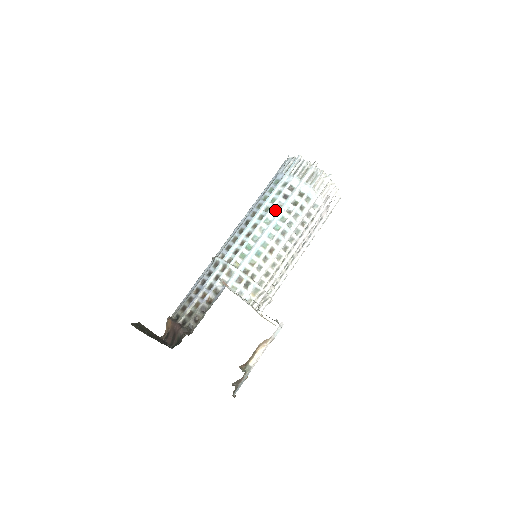
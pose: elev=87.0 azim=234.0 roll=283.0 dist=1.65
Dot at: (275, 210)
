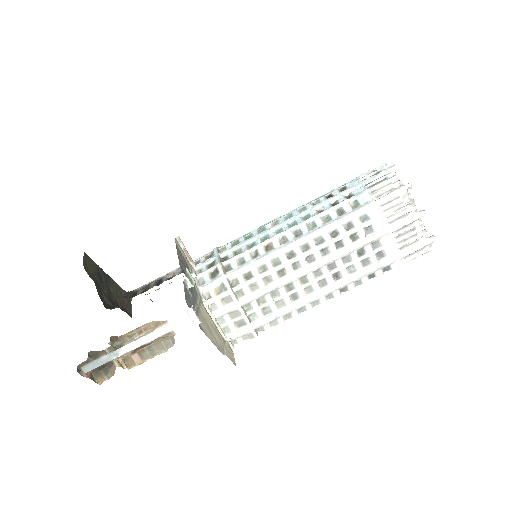
Dot at: (306, 208)
